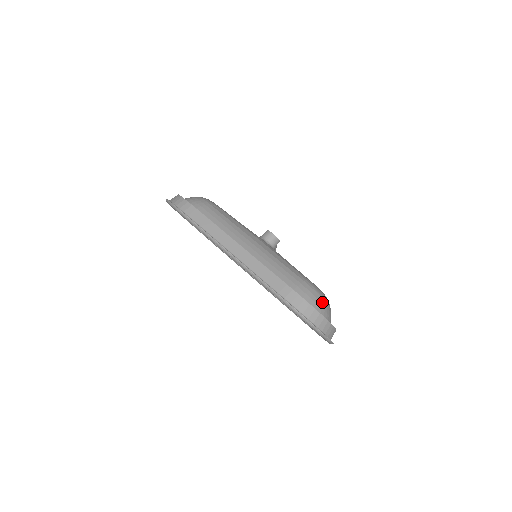
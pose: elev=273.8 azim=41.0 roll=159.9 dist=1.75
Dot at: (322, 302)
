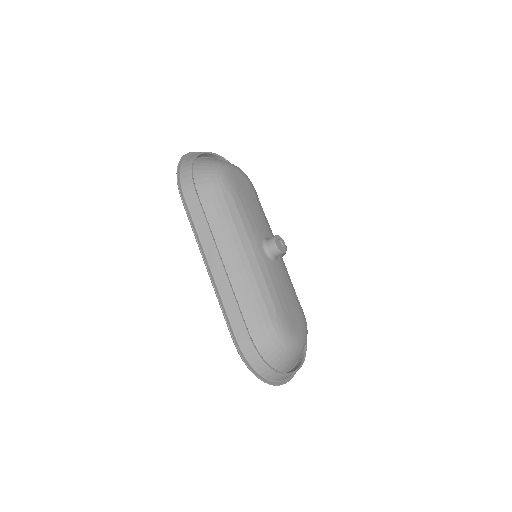
Dot at: (284, 352)
